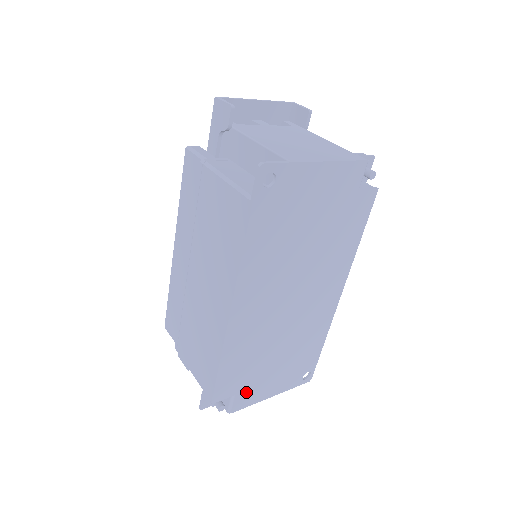
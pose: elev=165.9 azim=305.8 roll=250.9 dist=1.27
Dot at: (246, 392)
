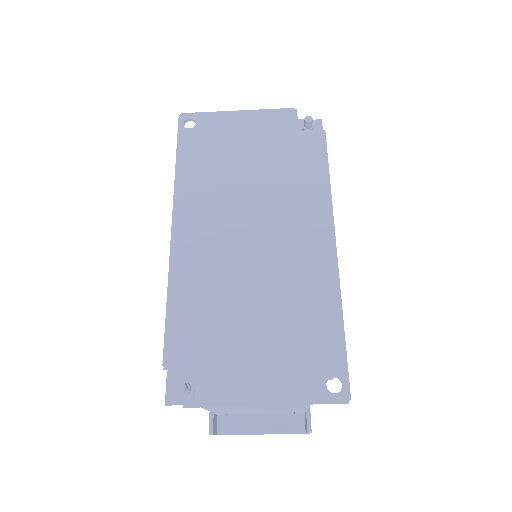
Dot at: (217, 371)
